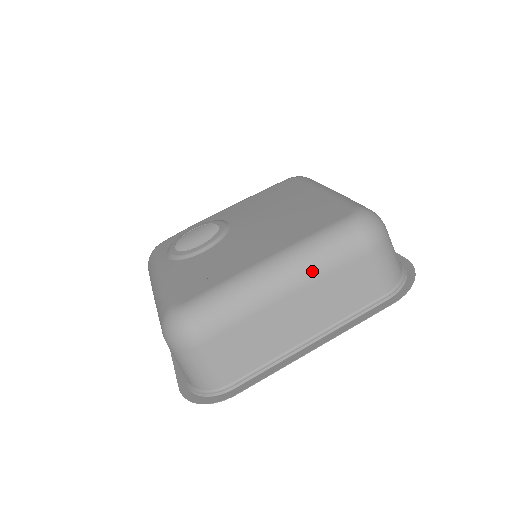
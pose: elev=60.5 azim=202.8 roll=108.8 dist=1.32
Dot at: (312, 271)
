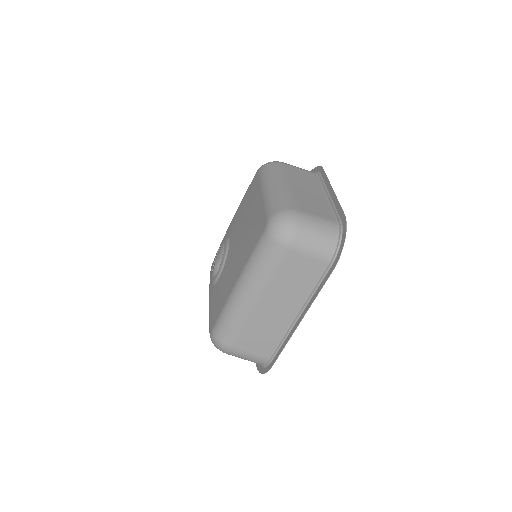
Dot at: (261, 282)
